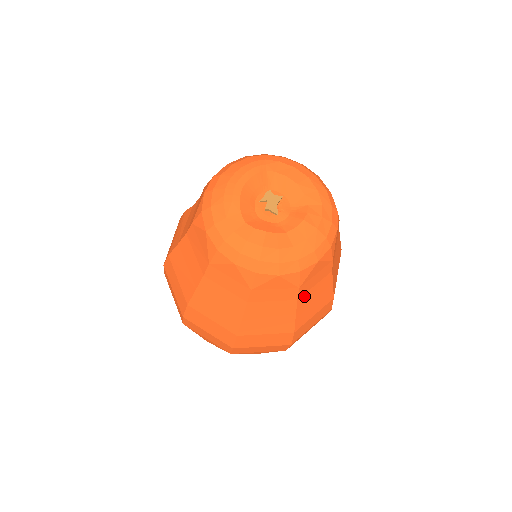
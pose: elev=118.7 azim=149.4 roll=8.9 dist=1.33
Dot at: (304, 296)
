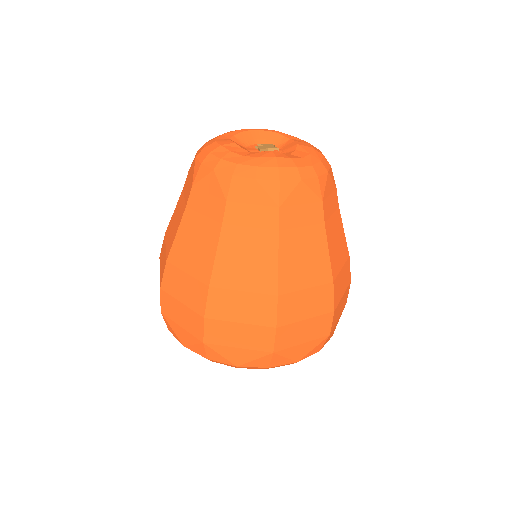
Dot at: (233, 230)
